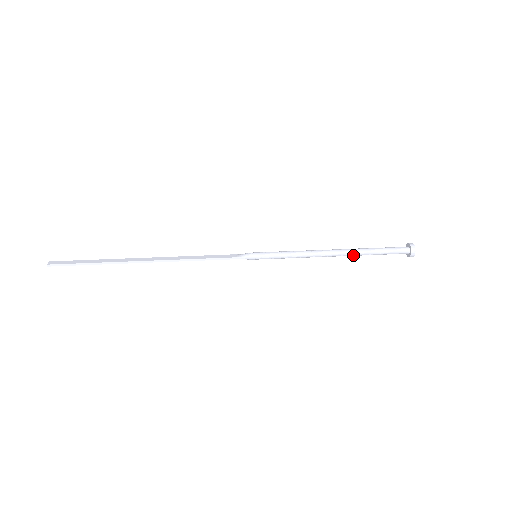
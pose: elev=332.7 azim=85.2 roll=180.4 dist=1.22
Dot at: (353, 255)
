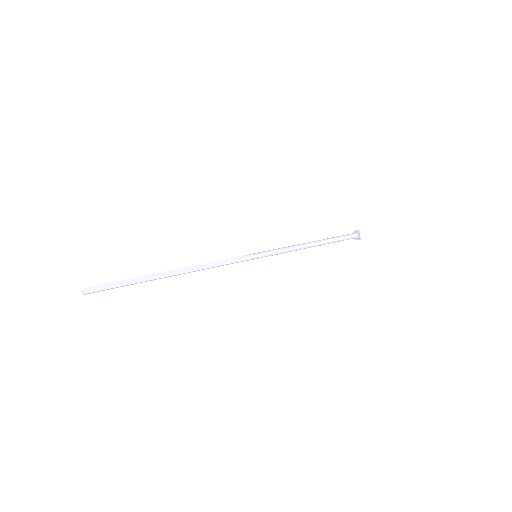
Dot at: occluded
